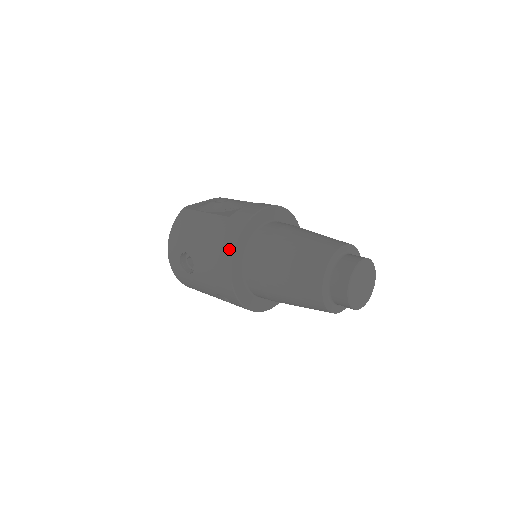
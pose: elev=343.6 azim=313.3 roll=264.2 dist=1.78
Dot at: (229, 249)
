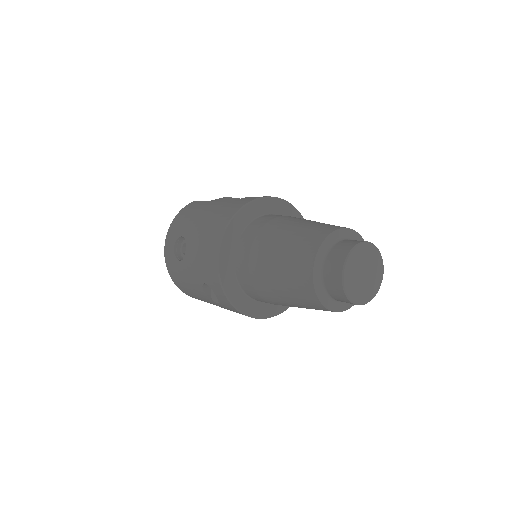
Dot at: (223, 224)
